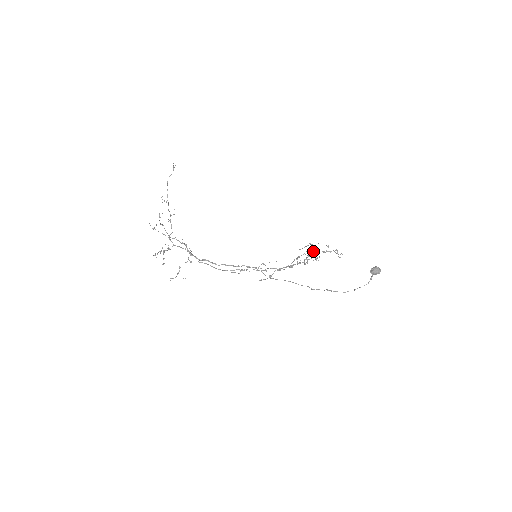
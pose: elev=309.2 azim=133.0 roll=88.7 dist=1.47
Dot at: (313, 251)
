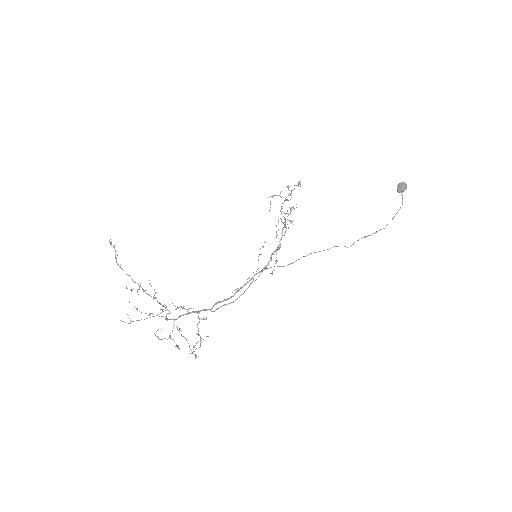
Dot at: occluded
